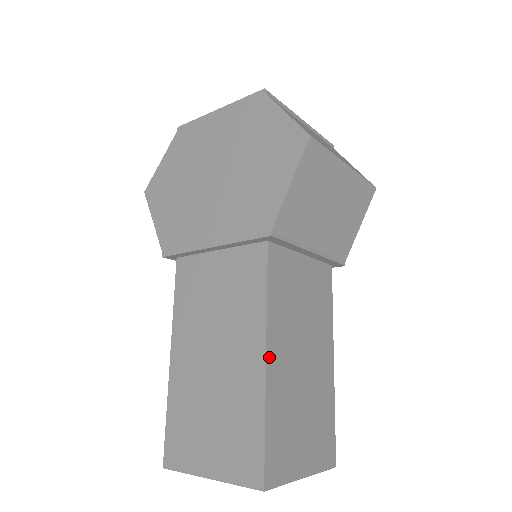
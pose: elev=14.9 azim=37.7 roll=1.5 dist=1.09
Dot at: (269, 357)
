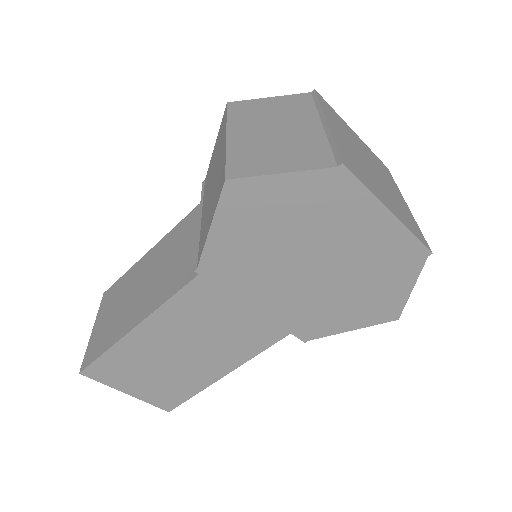
Dot at: (227, 371)
